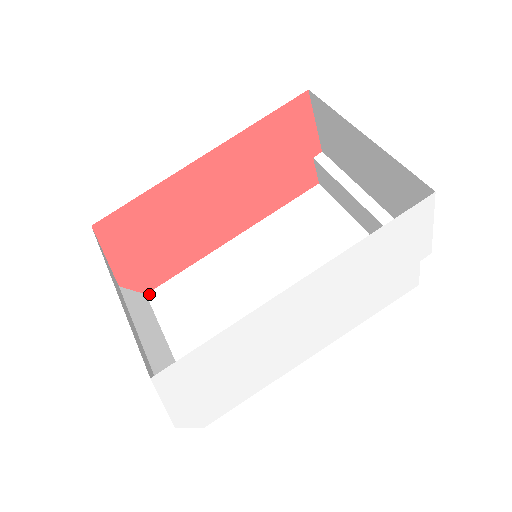
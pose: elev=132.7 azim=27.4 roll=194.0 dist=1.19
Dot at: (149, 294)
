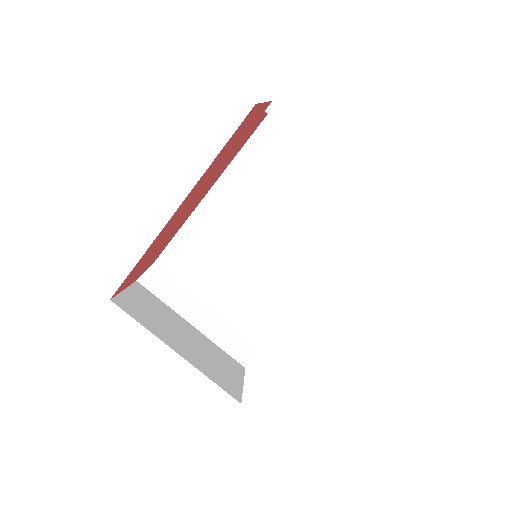
Dot at: (157, 261)
